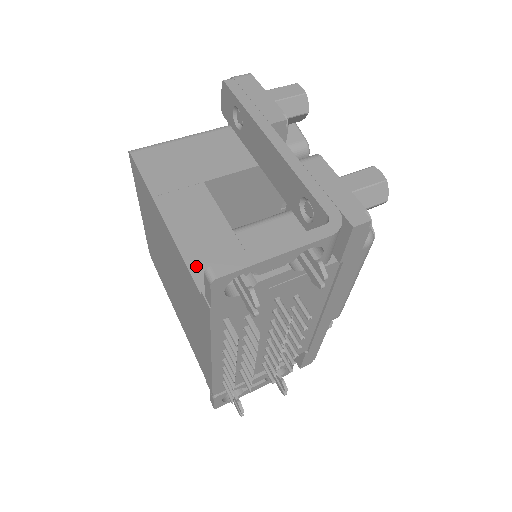
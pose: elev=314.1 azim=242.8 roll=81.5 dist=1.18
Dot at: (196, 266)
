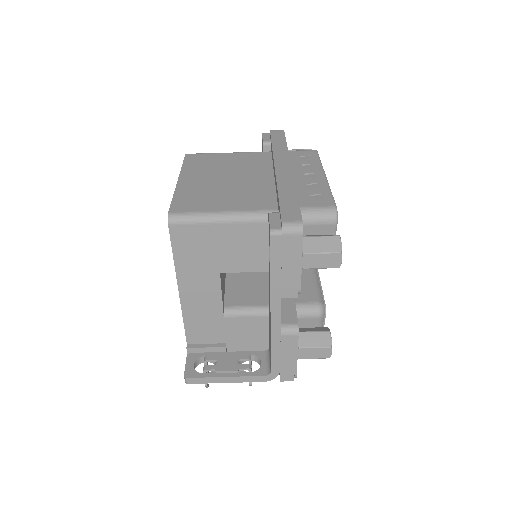
Dot at: (190, 329)
